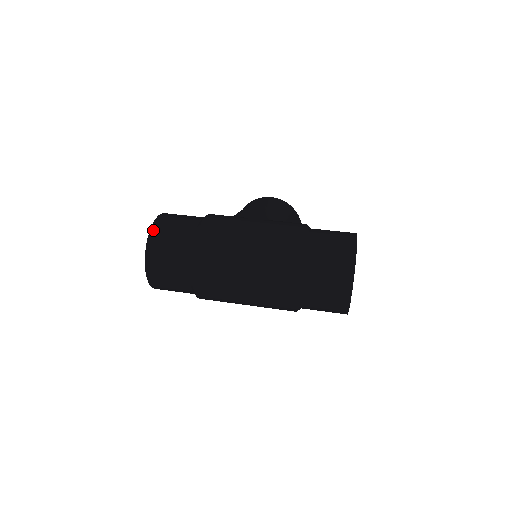
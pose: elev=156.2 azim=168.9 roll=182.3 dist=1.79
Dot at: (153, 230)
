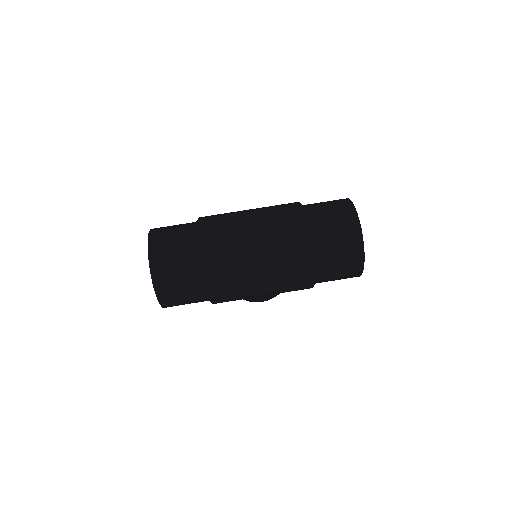
Dot at: (152, 231)
